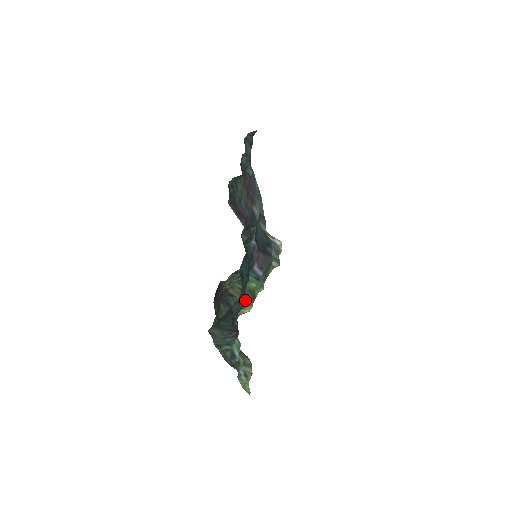
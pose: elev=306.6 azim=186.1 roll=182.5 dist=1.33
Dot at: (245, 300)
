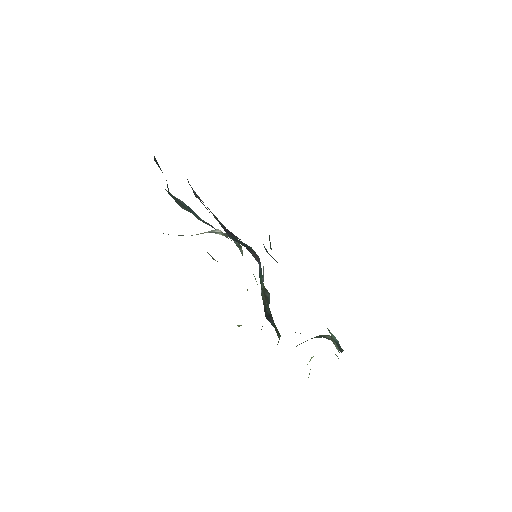
Dot at: occluded
